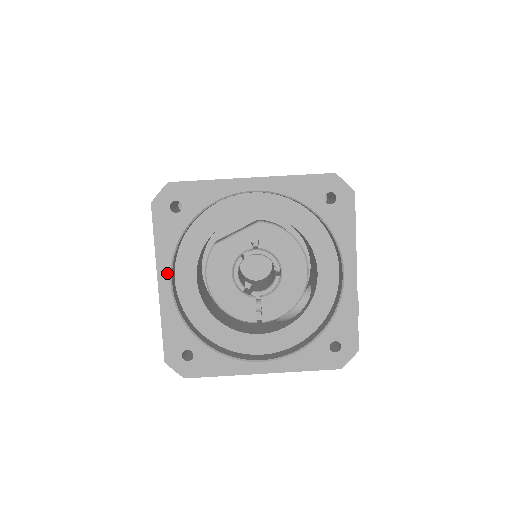
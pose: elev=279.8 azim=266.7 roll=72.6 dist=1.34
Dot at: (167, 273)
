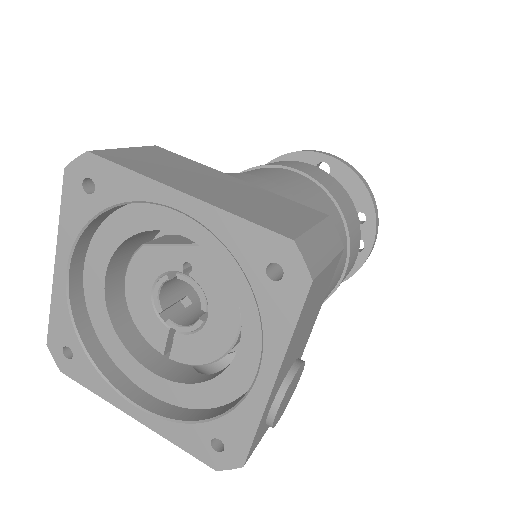
Dot at: (65, 257)
